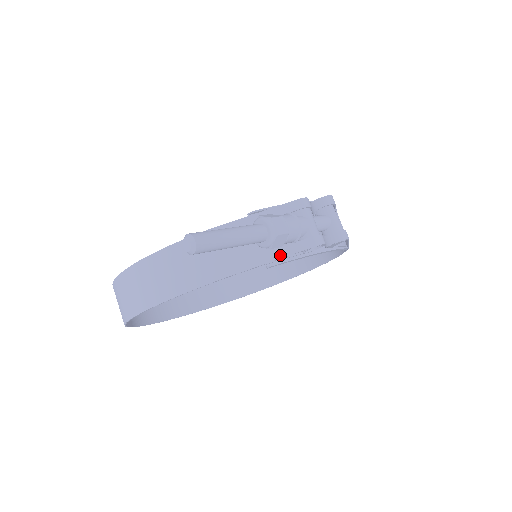
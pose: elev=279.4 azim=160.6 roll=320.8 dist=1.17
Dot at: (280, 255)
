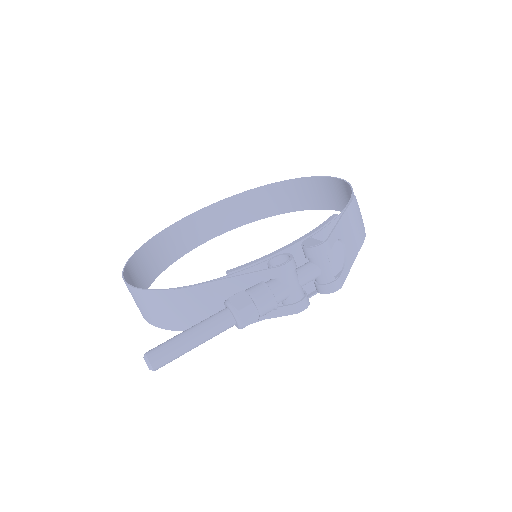
Dot at: occluded
